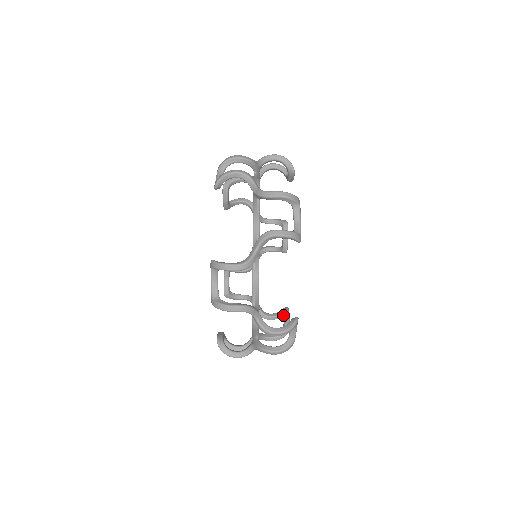
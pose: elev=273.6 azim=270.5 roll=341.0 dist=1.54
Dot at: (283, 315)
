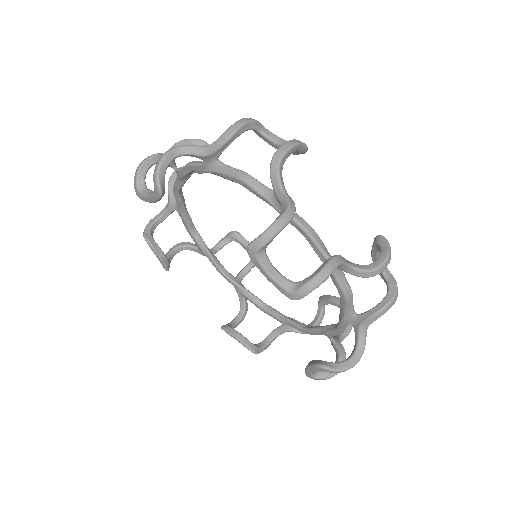
Dot at: occluded
